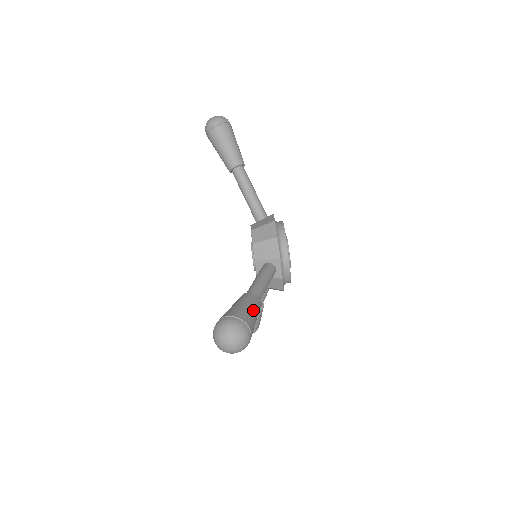
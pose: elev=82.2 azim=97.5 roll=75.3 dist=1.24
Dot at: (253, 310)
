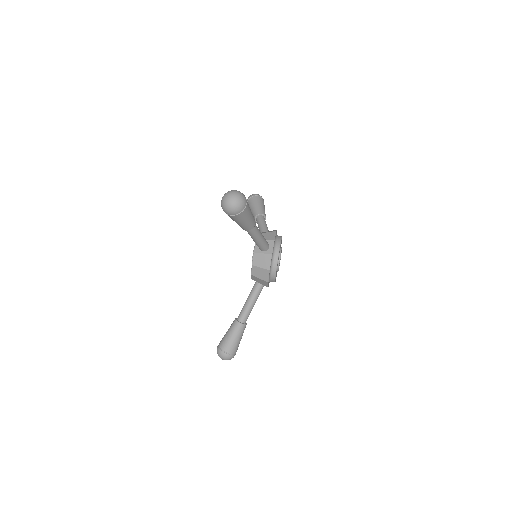
Dot at: occluded
